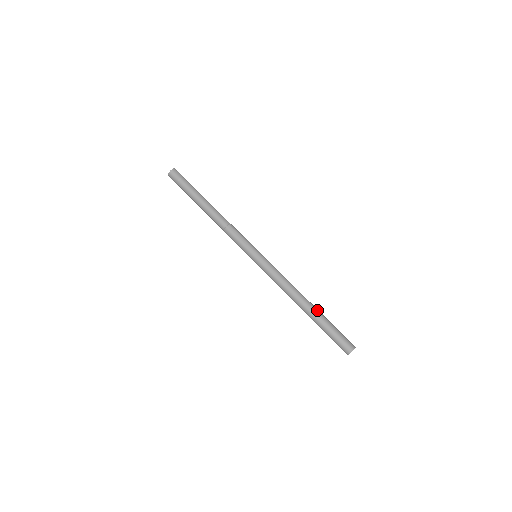
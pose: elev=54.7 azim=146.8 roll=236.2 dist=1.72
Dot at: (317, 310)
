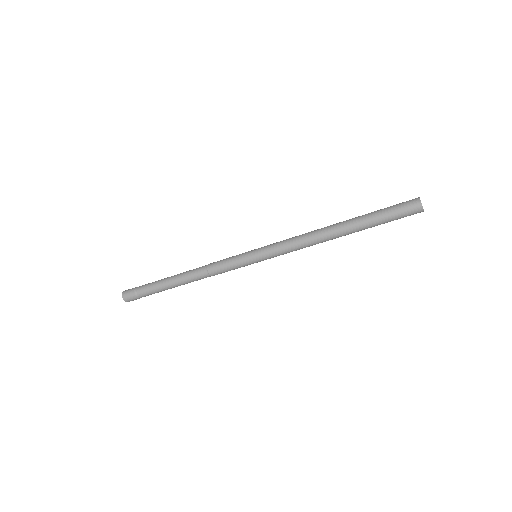
Dot at: (352, 219)
